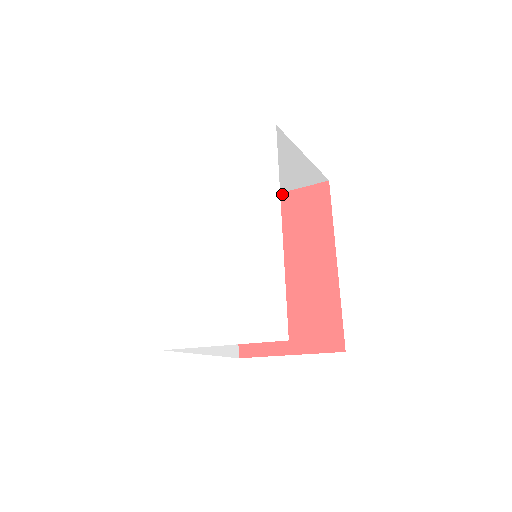
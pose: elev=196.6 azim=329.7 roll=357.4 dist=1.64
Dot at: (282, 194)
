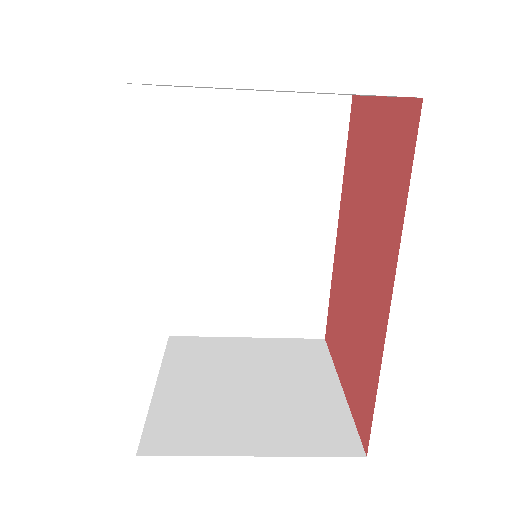
Dot at: (379, 100)
